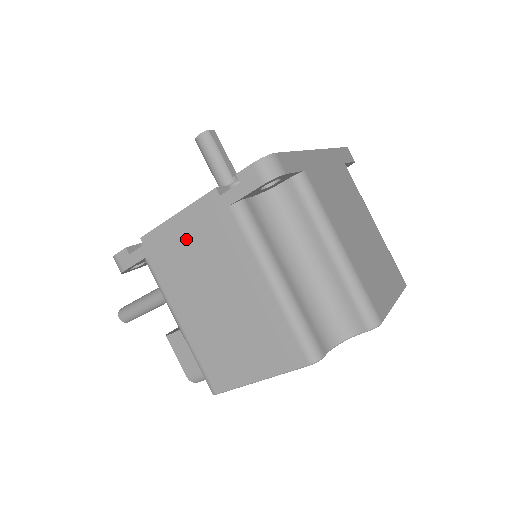
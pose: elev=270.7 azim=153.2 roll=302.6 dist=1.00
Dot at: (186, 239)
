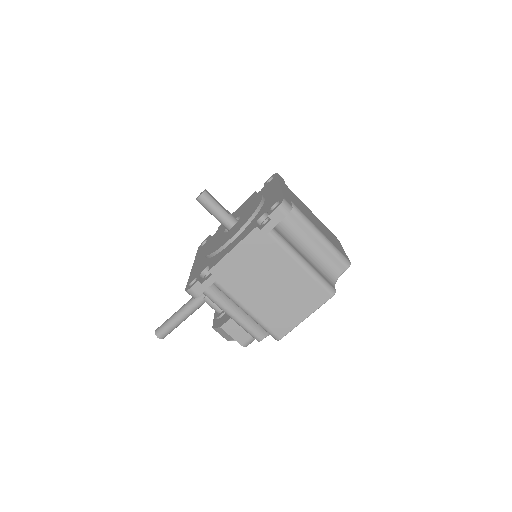
Dot at: (242, 261)
